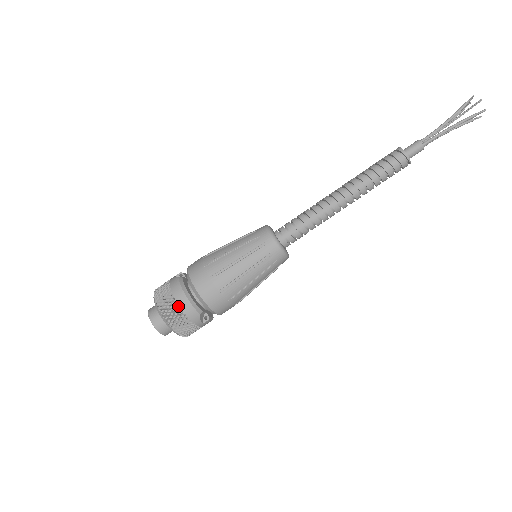
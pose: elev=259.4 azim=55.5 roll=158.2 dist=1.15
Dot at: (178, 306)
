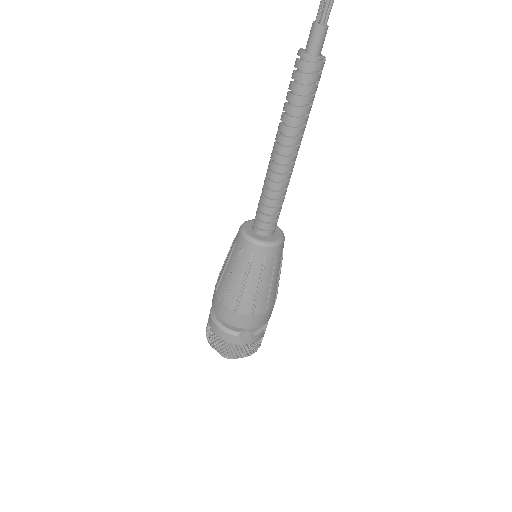
Dot at: (218, 337)
